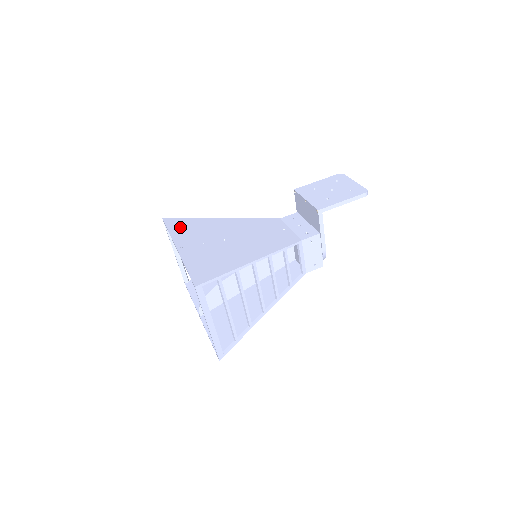
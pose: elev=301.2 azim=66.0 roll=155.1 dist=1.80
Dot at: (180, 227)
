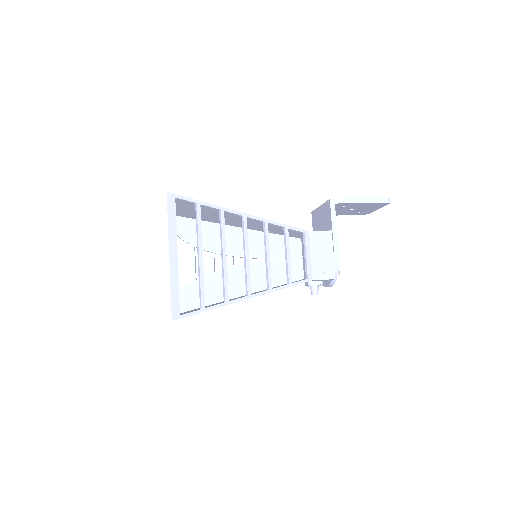
Dot at: occluded
